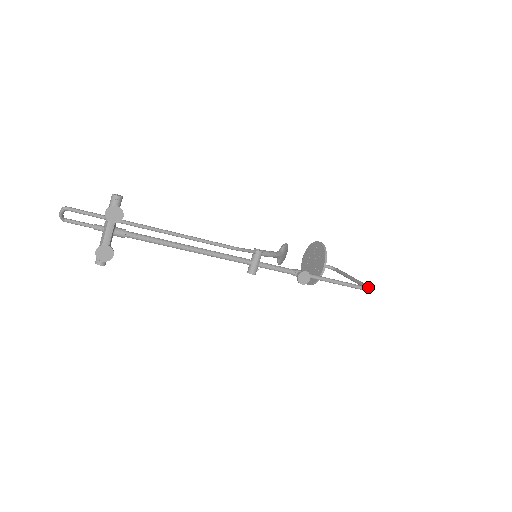
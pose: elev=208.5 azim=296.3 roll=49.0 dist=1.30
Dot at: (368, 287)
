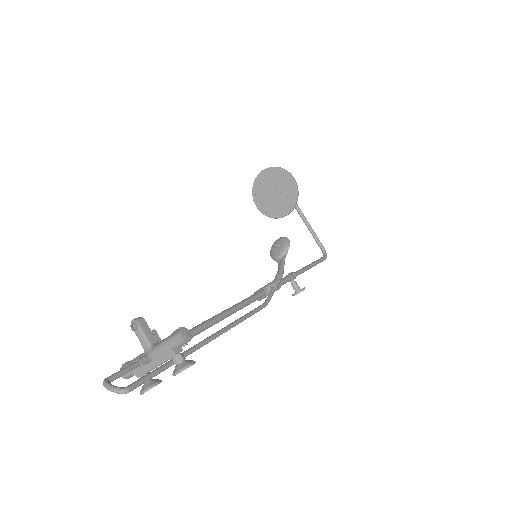
Dot at: occluded
